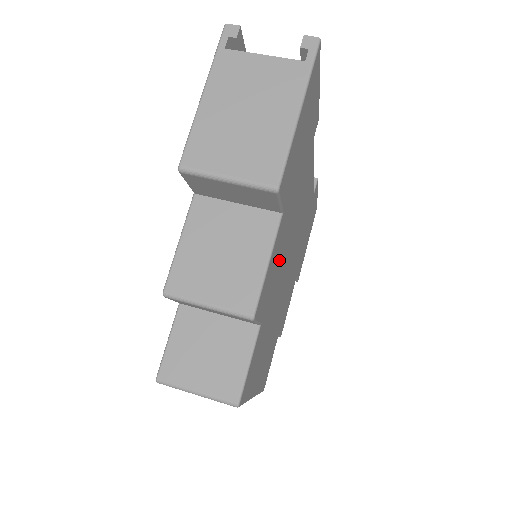
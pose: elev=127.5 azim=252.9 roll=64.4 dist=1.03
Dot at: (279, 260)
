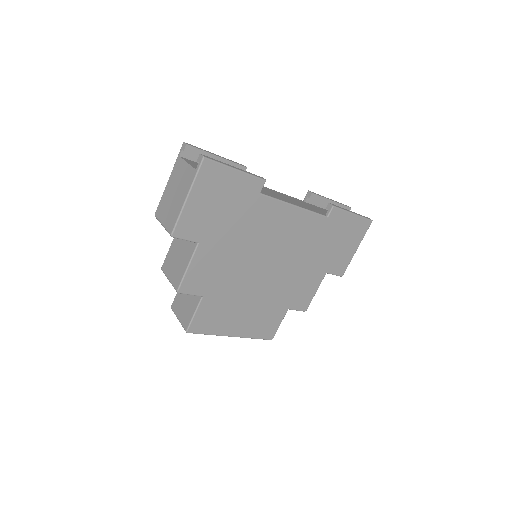
Dot at: (221, 265)
